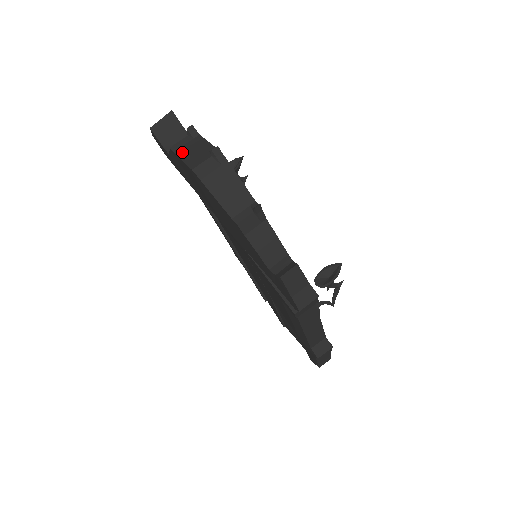
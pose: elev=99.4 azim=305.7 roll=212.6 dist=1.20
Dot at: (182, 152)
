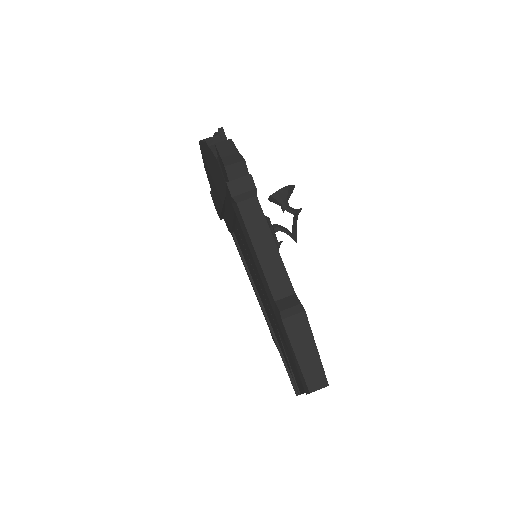
Dot at: occluded
